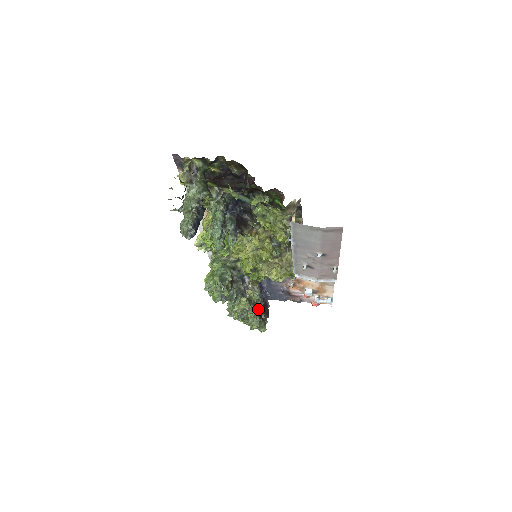
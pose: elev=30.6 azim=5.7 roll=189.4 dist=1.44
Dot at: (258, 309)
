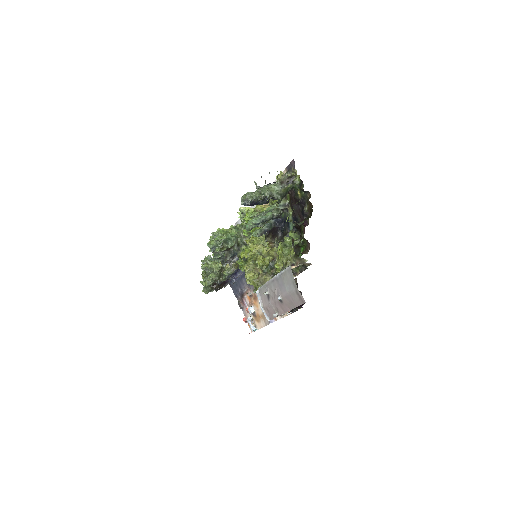
Dot at: (219, 279)
